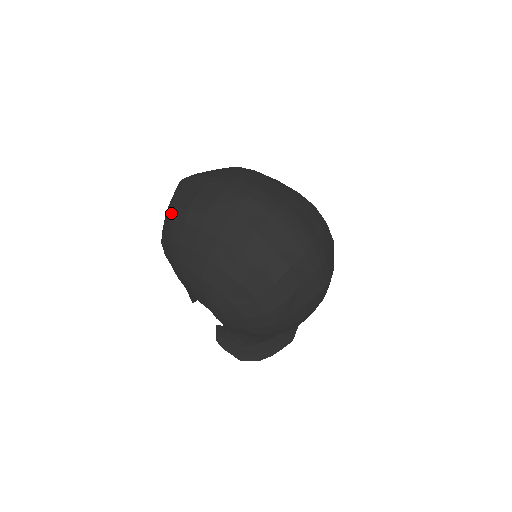
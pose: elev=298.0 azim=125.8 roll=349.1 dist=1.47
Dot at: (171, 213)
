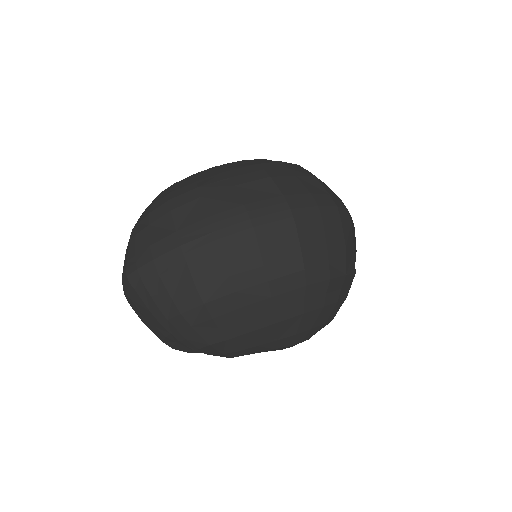
Dot at: (175, 323)
